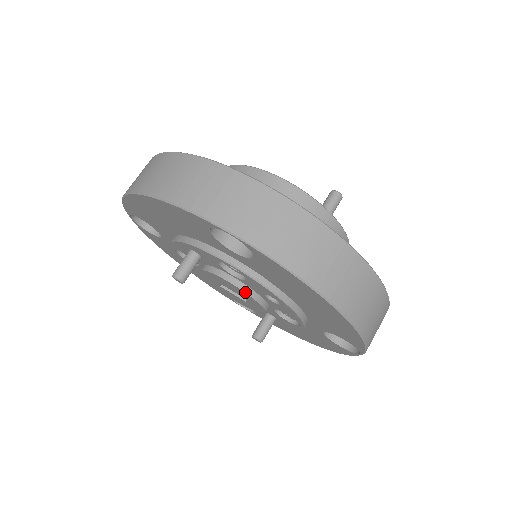
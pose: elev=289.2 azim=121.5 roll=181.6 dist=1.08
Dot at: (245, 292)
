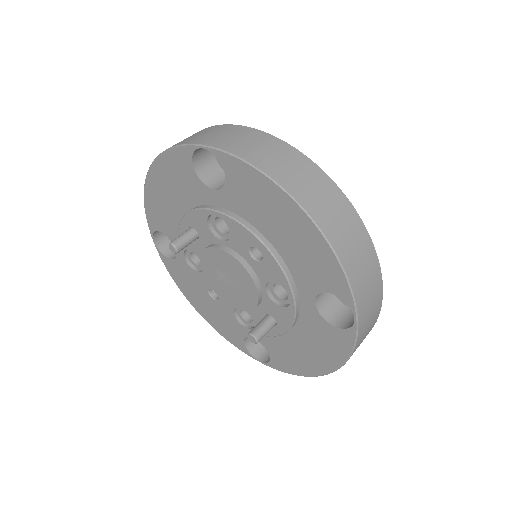
Dot at: (232, 256)
